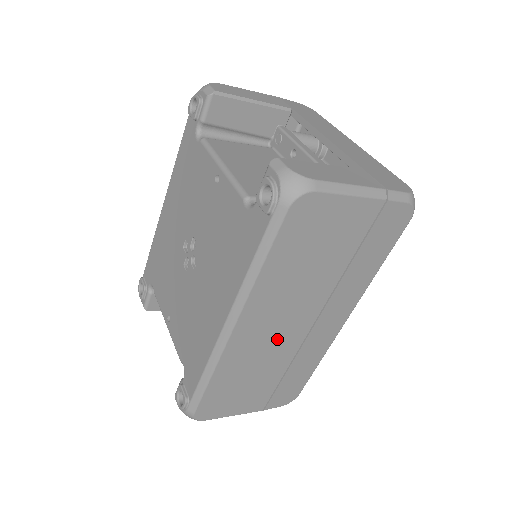
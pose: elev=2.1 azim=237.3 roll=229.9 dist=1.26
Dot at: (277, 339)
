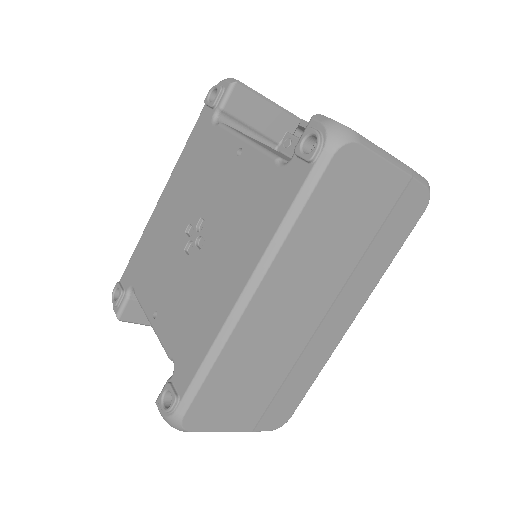
Dot at: (288, 327)
